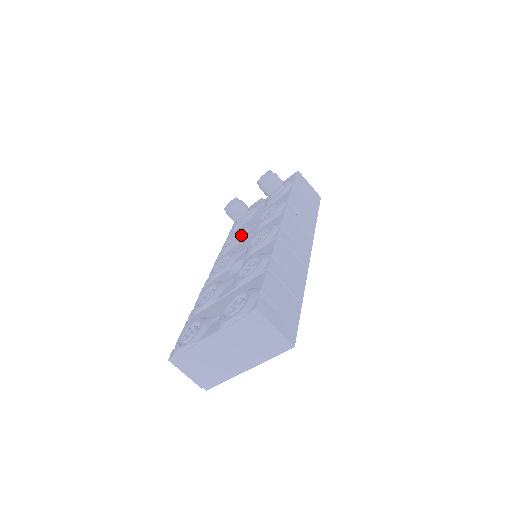
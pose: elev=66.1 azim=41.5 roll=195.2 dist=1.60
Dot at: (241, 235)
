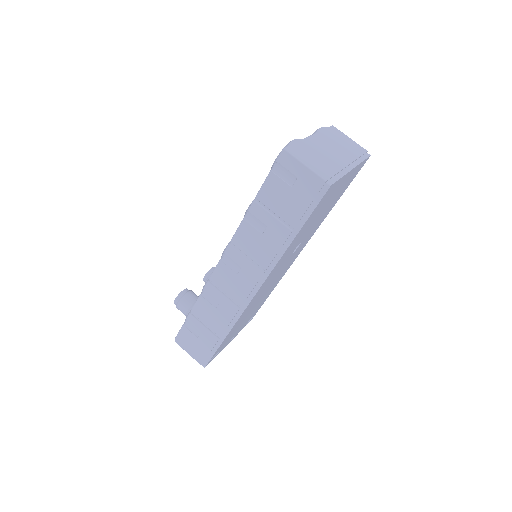
Dot at: occluded
